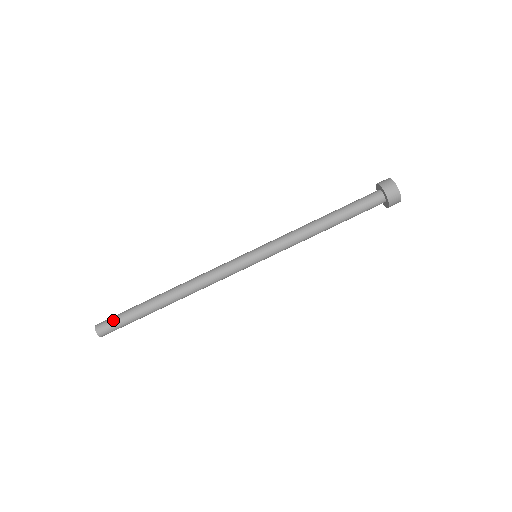
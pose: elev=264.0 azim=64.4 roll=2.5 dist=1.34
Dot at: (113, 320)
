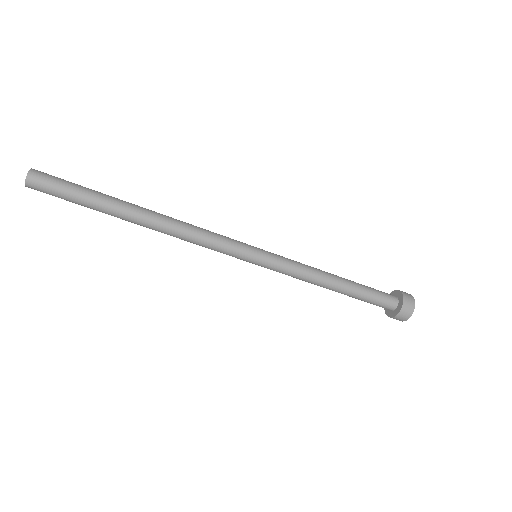
Dot at: (58, 186)
